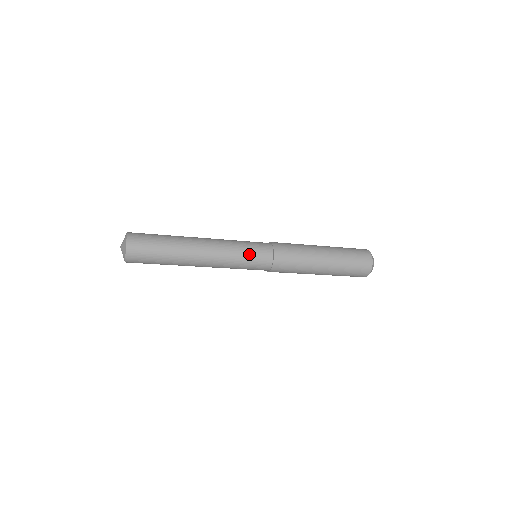
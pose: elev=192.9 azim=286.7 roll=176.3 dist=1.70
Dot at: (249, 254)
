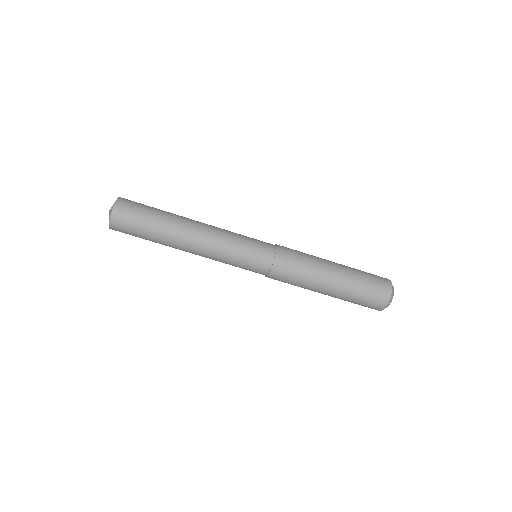
Dot at: (249, 239)
